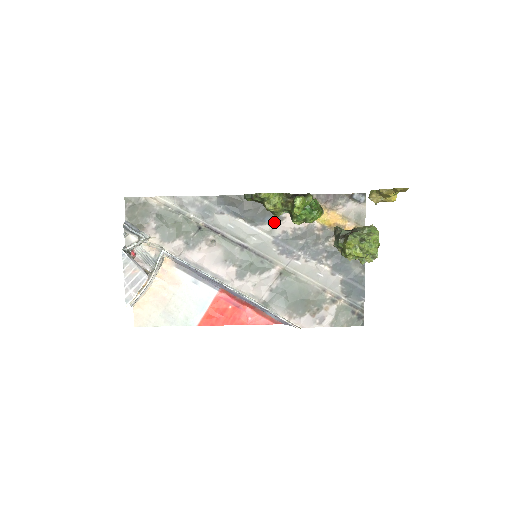
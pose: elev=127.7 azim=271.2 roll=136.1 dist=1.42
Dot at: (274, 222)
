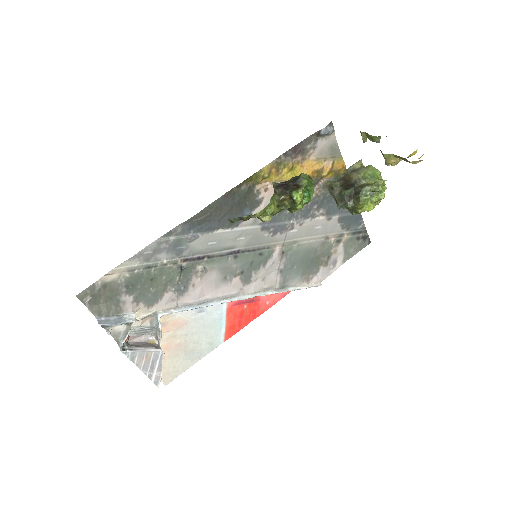
Dot at: (254, 210)
